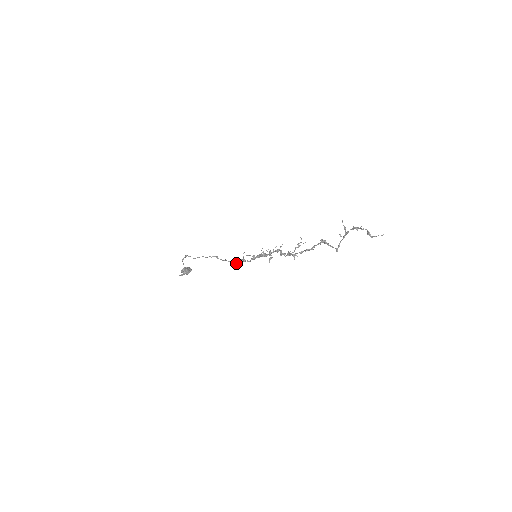
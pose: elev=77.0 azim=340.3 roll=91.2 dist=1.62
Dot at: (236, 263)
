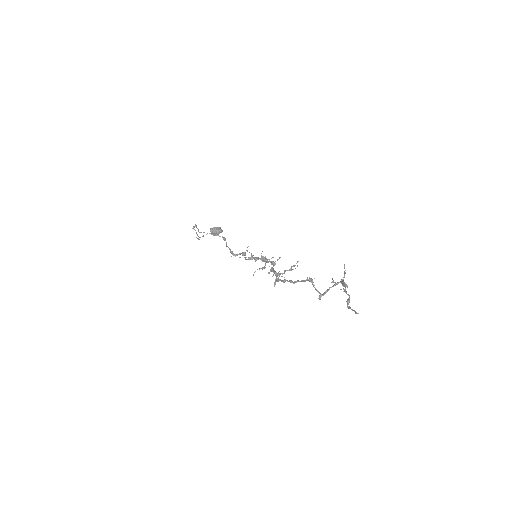
Dot at: (235, 255)
